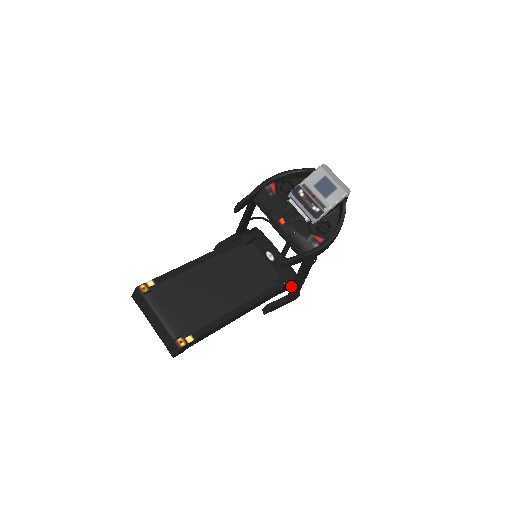
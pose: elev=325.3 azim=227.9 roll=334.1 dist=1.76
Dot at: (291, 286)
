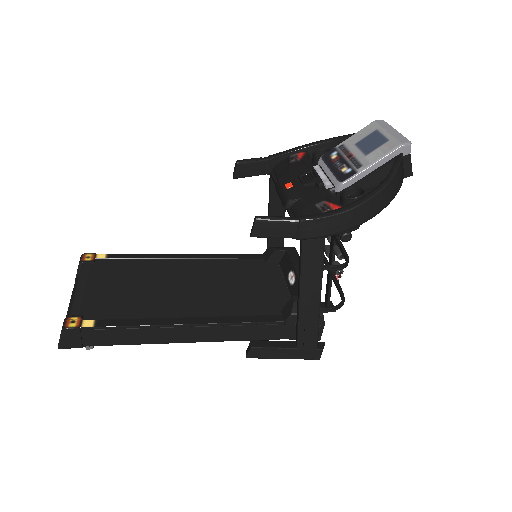
Dot at: (297, 313)
